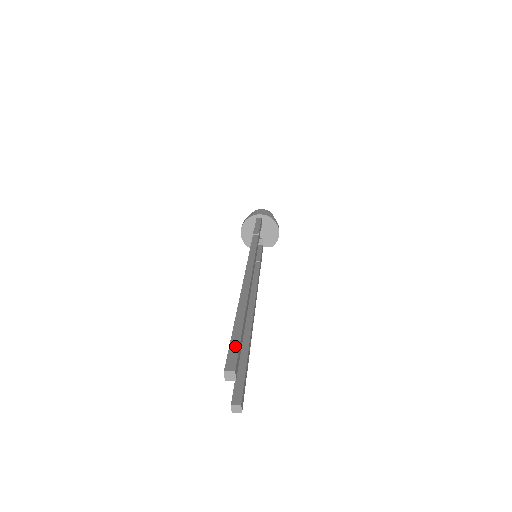
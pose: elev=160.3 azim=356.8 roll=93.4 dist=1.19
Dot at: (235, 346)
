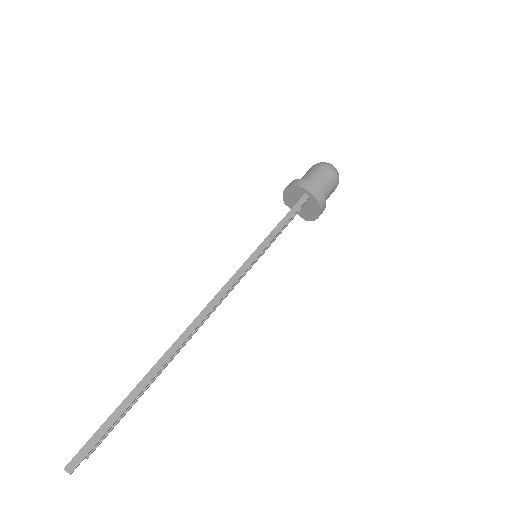
Dot at: (95, 440)
